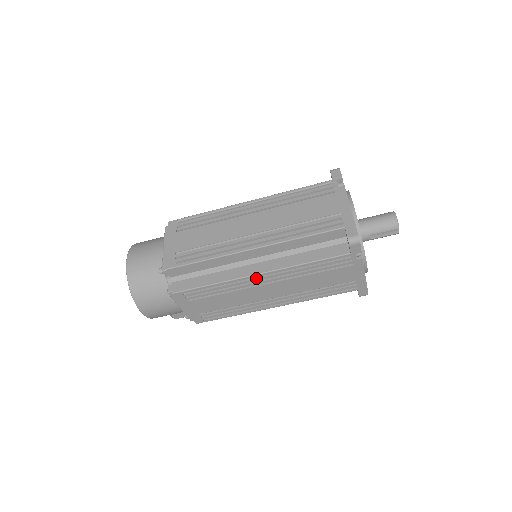
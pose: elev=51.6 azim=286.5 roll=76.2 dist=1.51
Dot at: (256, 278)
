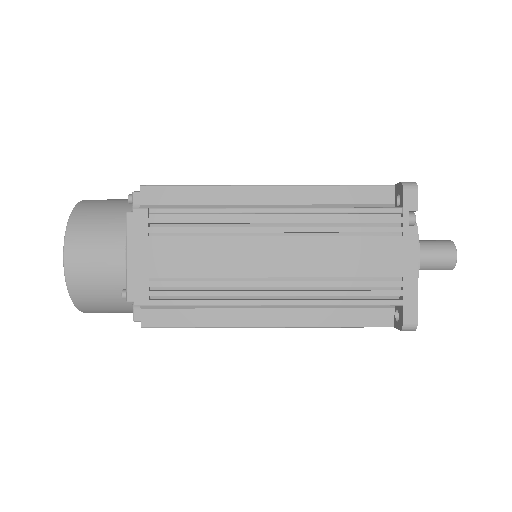
Dot at: (262, 325)
